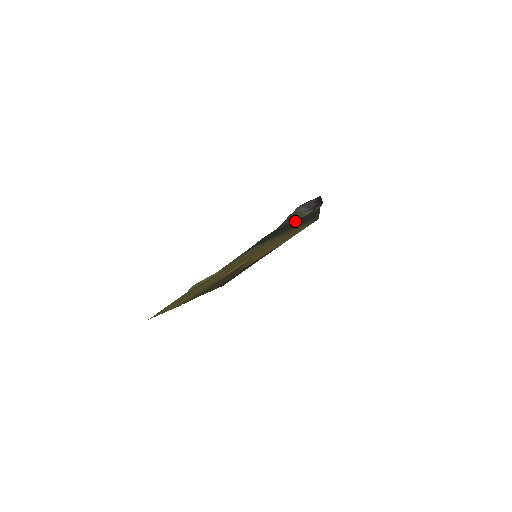
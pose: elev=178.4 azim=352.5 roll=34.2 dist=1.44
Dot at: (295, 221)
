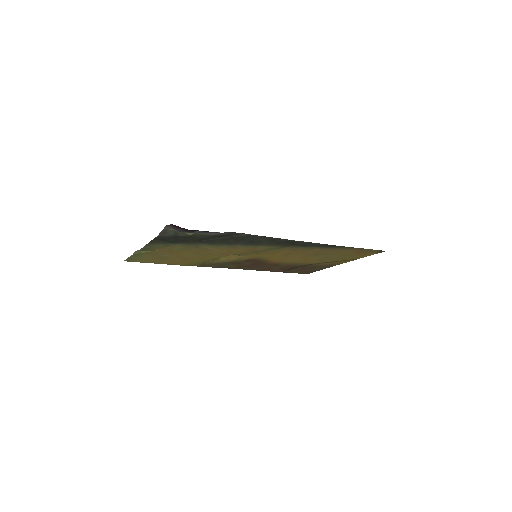
Dot at: (196, 237)
